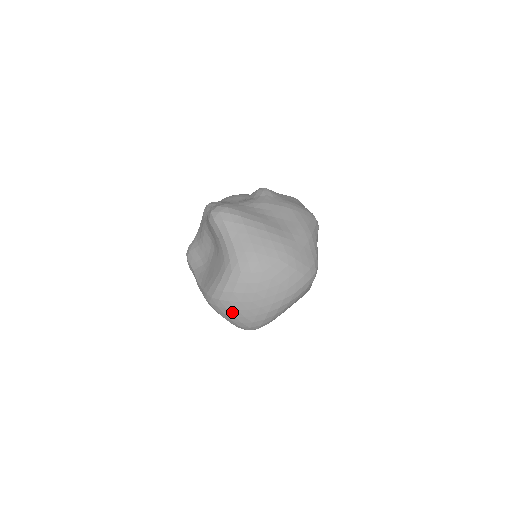
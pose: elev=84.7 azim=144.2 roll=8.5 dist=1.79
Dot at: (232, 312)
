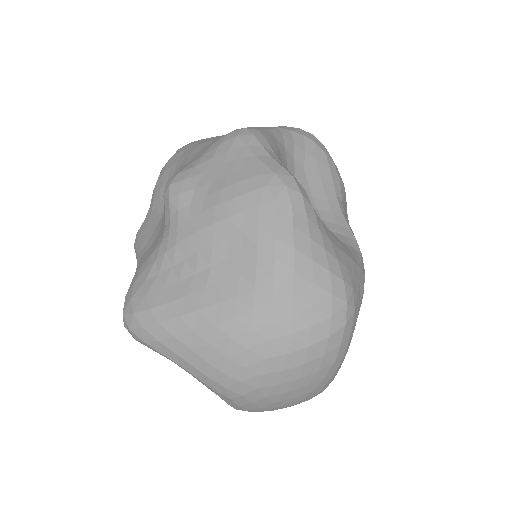
Dot at: occluded
